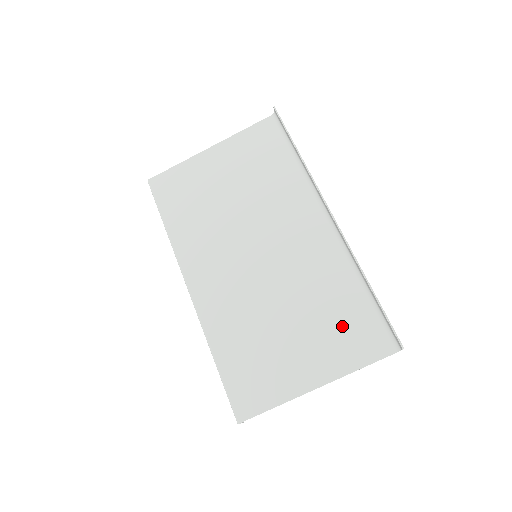
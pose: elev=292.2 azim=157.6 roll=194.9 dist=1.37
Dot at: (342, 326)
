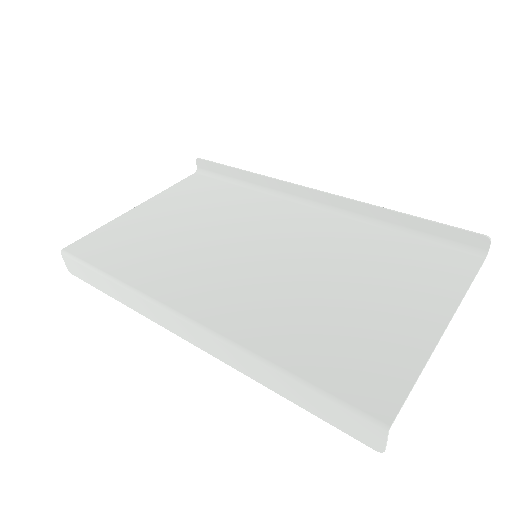
Dot at: (409, 265)
